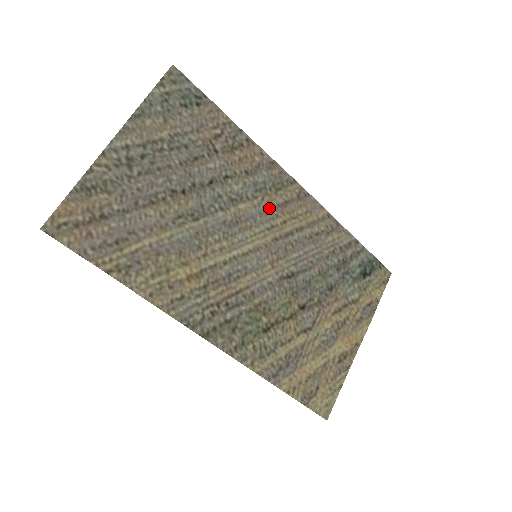
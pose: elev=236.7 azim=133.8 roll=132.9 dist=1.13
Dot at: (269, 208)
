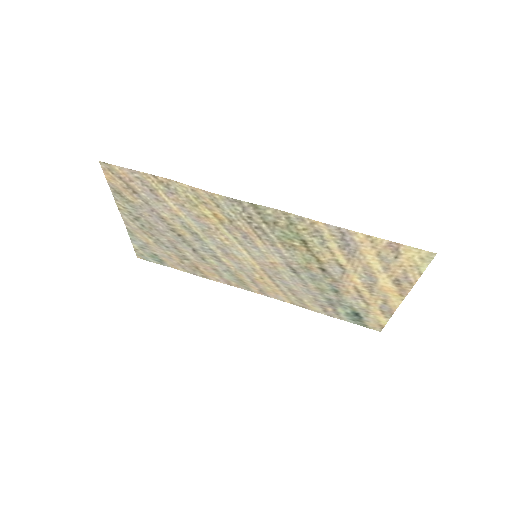
Dot at: (244, 273)
